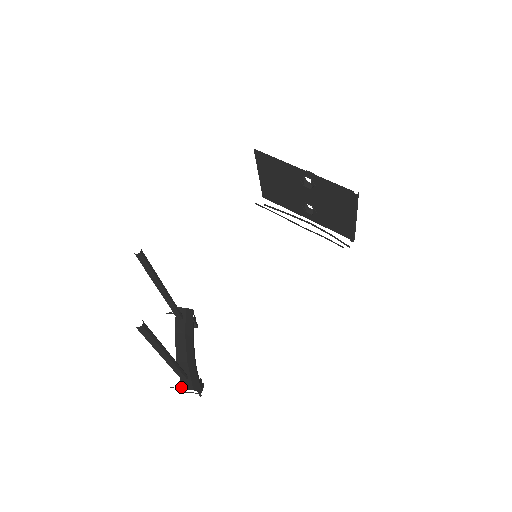
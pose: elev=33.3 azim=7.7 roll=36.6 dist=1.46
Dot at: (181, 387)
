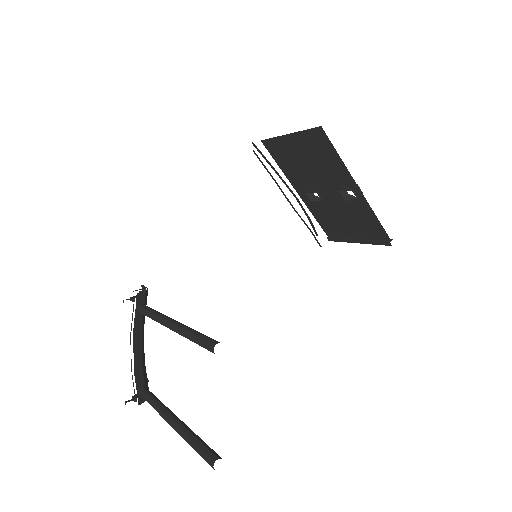
Dot at: (136, 400)
